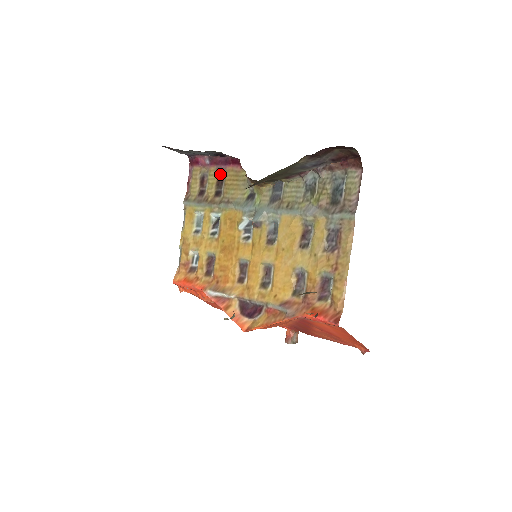
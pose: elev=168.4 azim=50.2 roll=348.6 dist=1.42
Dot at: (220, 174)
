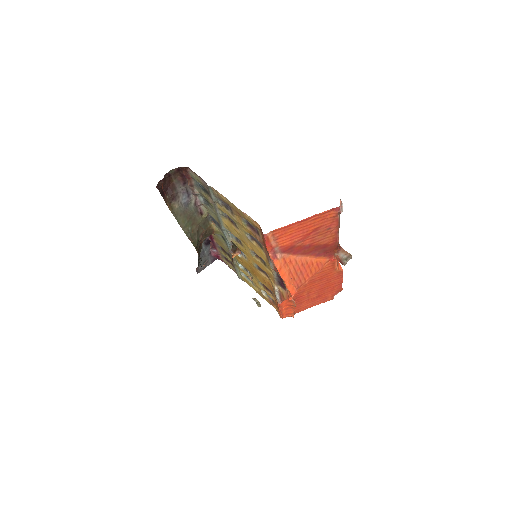
Dot at: (220, 248)
